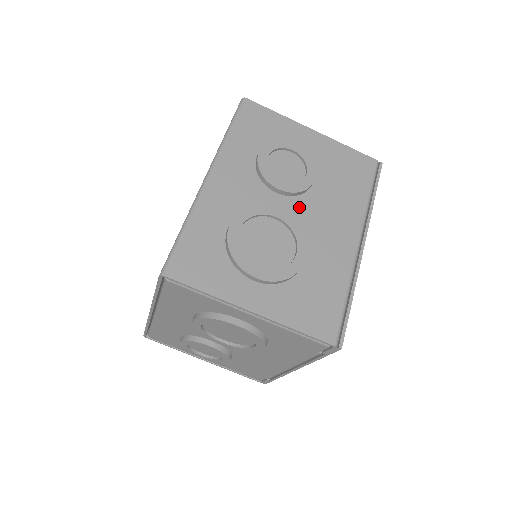
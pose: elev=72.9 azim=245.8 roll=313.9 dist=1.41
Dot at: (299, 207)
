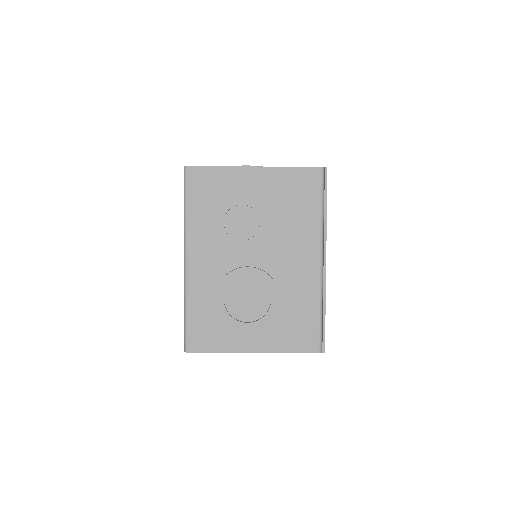
Dot at: (263, 253)
